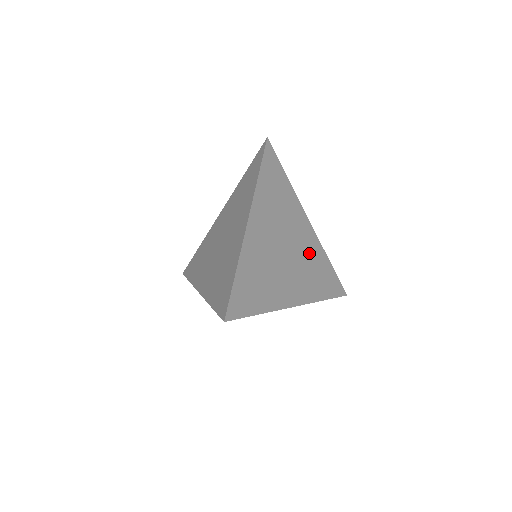
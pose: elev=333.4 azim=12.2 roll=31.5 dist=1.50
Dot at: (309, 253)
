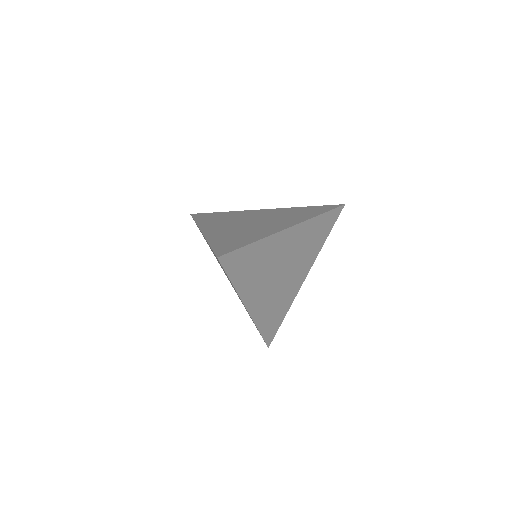
Dot at: (285, 294)
